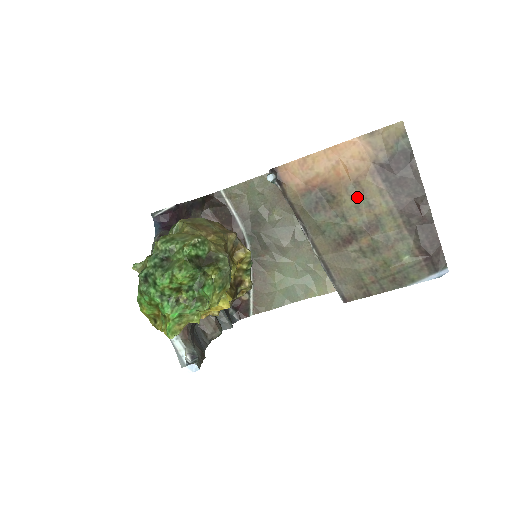
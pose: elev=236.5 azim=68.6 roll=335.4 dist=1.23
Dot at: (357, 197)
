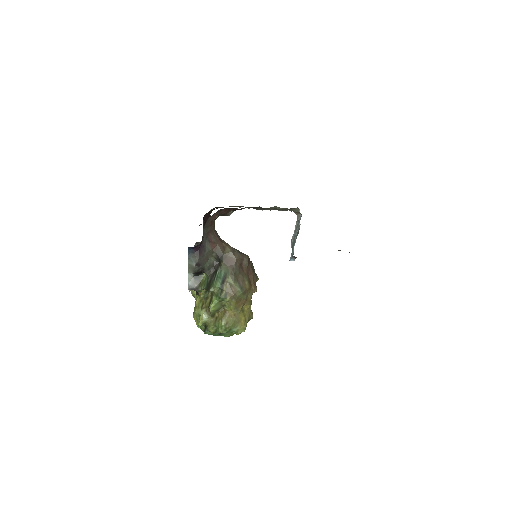
Dot at: occluded
